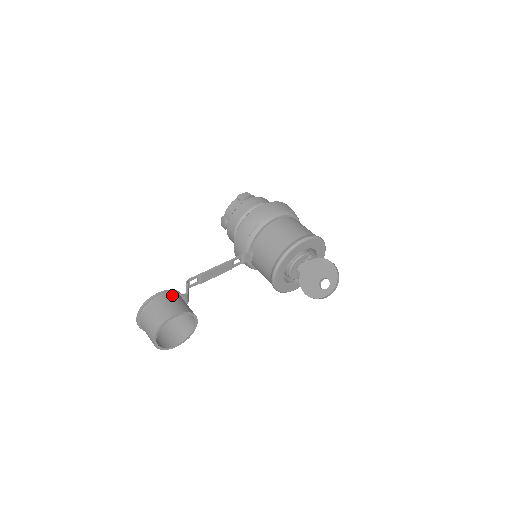
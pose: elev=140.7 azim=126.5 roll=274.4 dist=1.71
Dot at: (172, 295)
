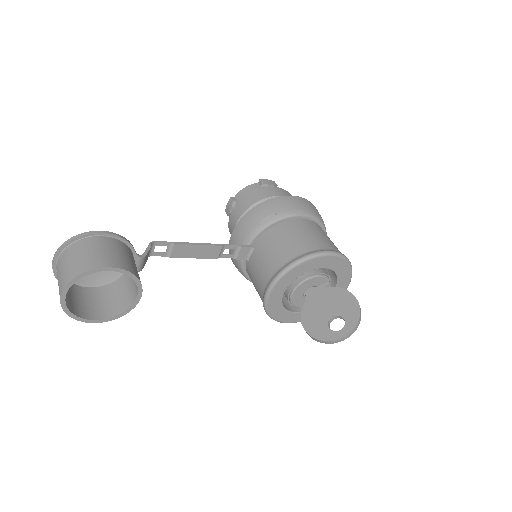
Dot at: (121, 244)
